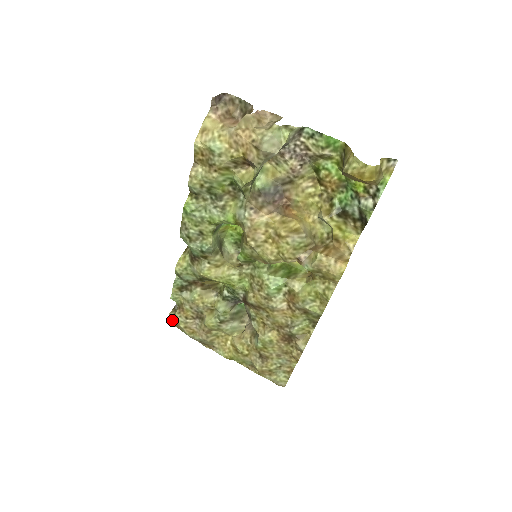
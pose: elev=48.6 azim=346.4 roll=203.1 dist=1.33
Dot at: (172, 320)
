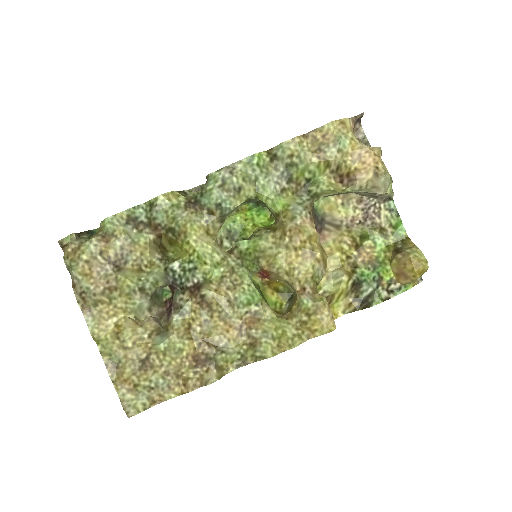
Dot at: (73, 242)
